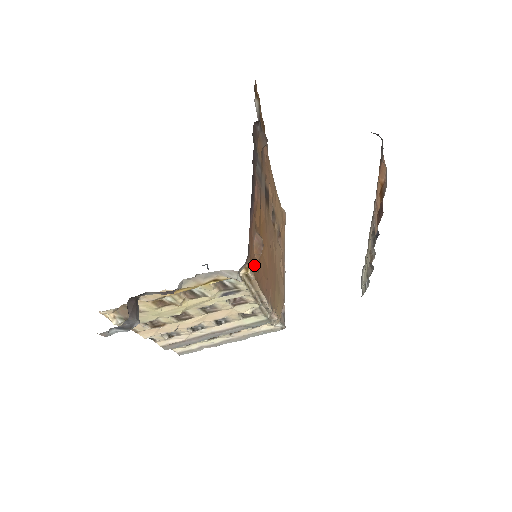
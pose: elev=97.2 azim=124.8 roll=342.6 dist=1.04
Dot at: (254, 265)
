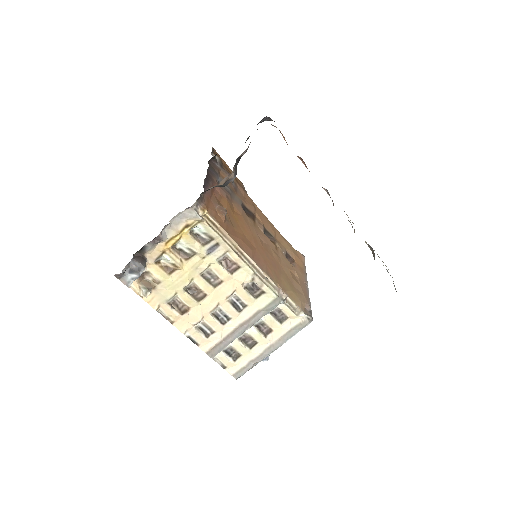
Dot at: (217, 218)
